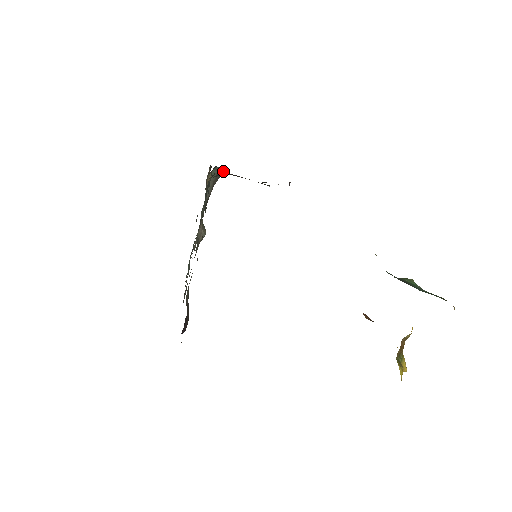
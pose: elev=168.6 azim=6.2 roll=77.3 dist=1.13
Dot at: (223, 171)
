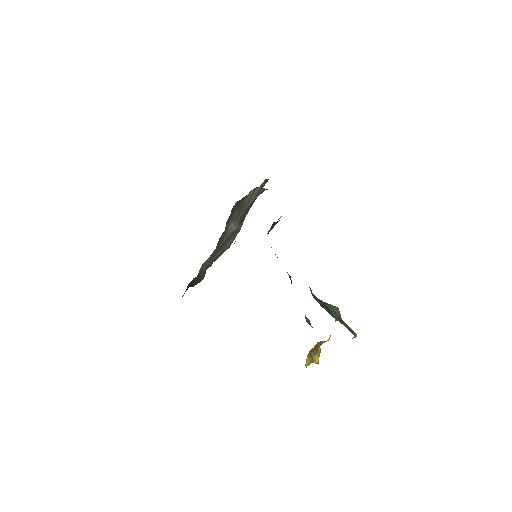
Dot at: occluded
